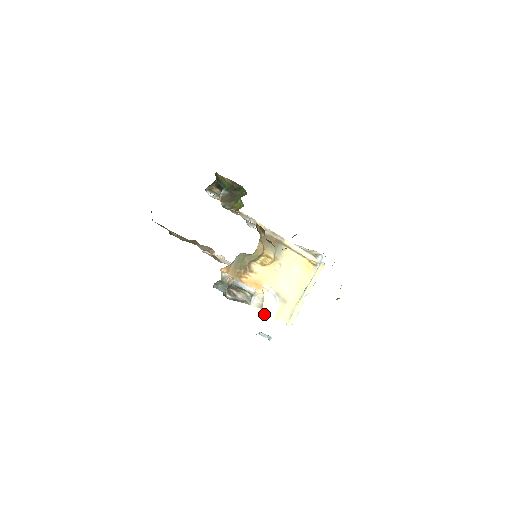
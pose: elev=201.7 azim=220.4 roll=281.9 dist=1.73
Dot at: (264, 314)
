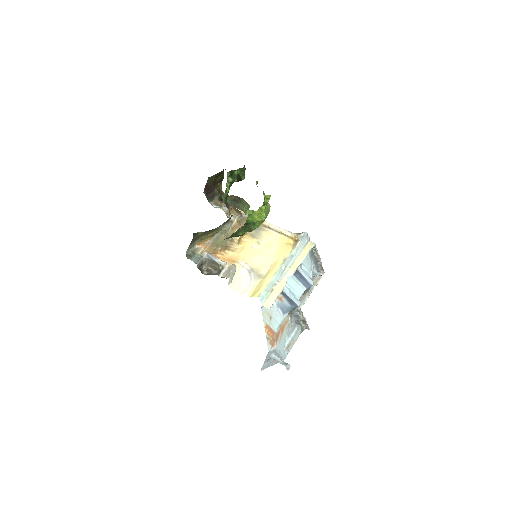
Dot at: (238, 291)
